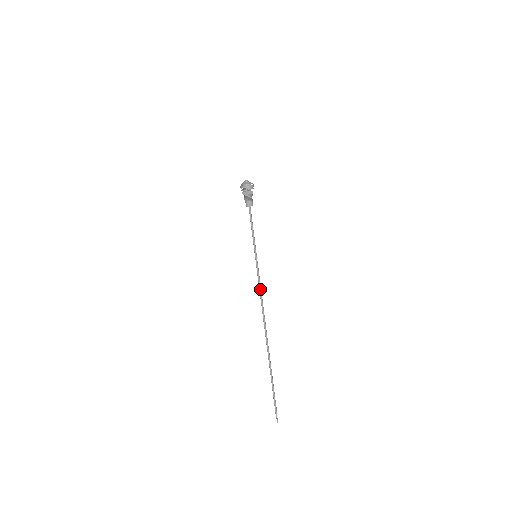
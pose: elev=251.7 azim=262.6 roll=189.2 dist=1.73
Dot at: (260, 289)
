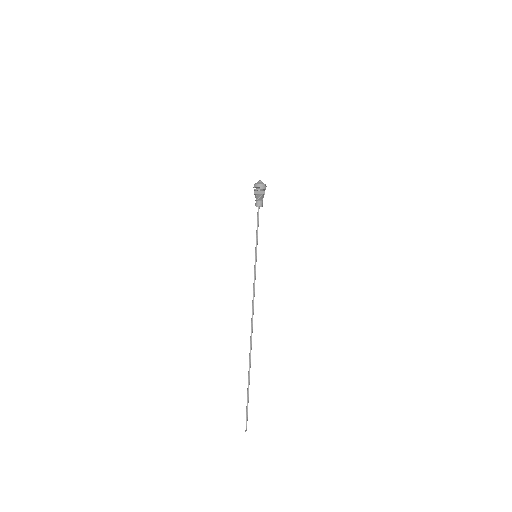
Dot at: (254, 289)
